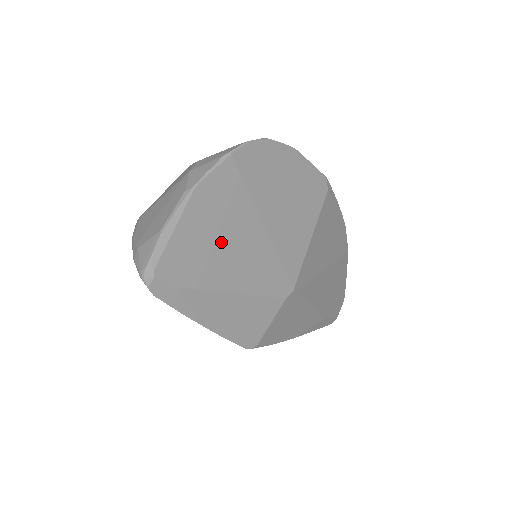
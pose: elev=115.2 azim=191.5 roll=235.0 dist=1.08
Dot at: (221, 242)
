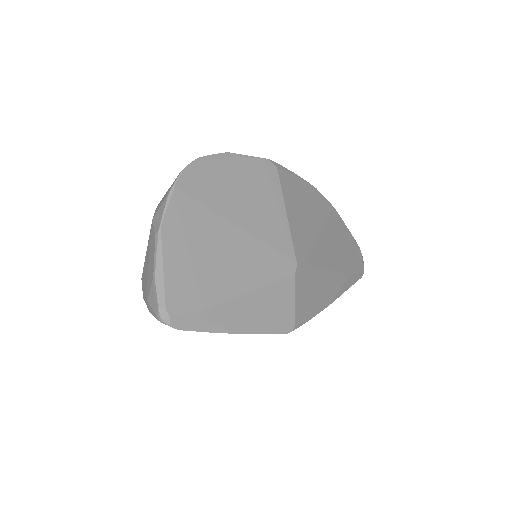
Dot at: (209, 259)
